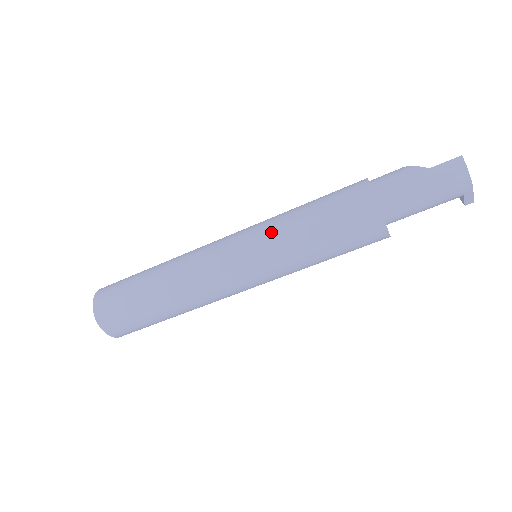
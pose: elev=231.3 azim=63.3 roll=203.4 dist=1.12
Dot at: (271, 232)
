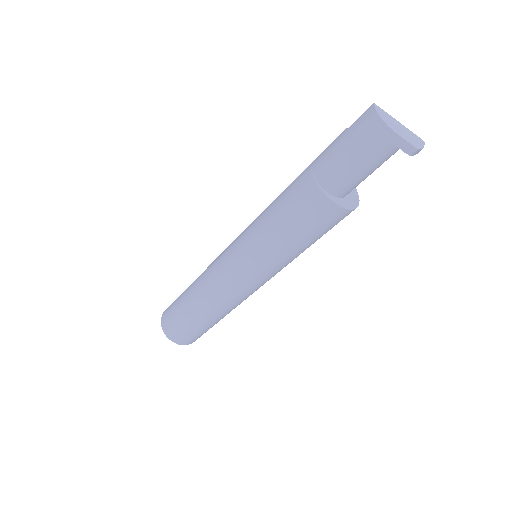
Dot at: (249, 227)
